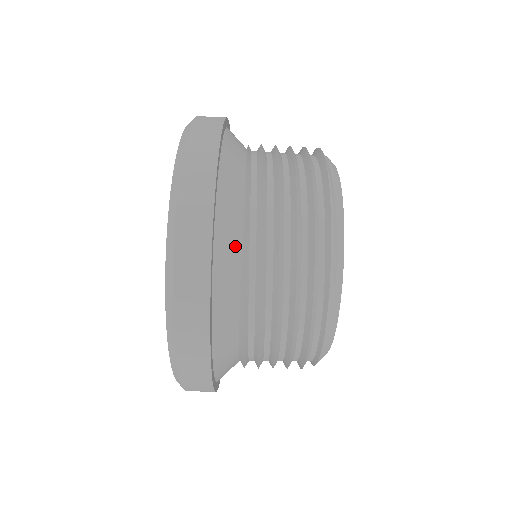
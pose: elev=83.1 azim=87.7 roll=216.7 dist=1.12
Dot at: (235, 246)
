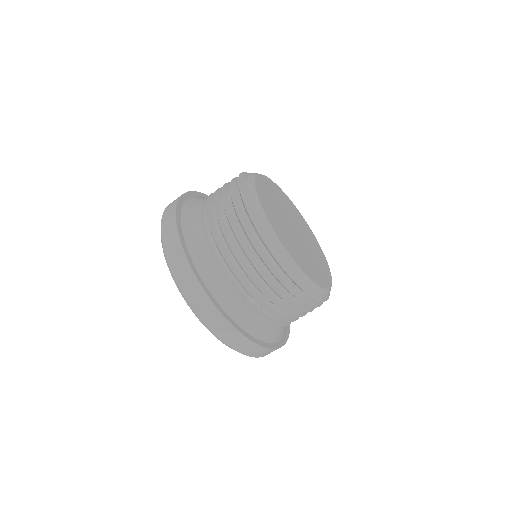
Dot at: (260, 321)
